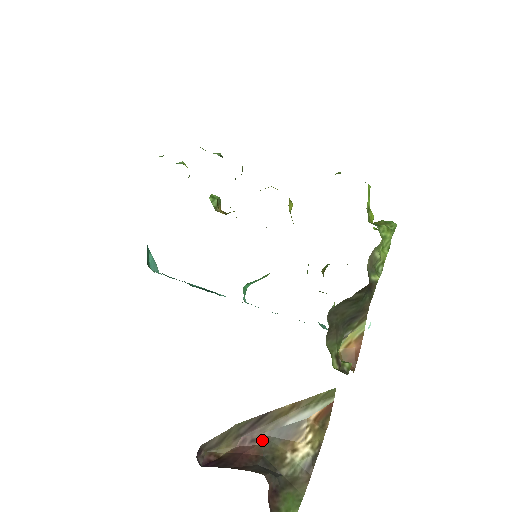
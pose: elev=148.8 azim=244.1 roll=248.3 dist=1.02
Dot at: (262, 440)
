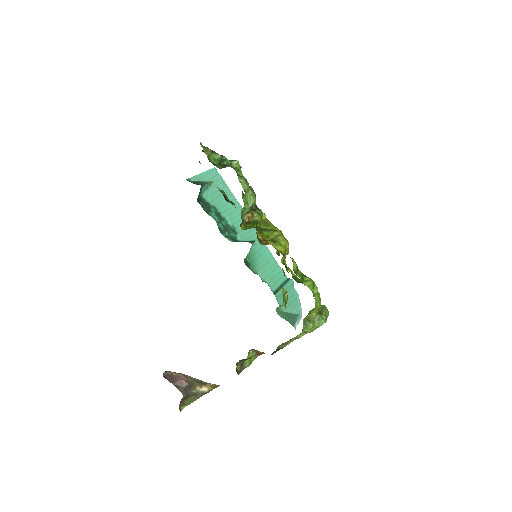
Dot at: (190, 380)
